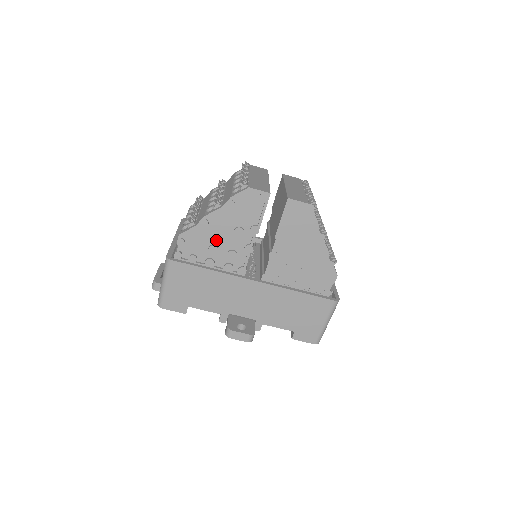
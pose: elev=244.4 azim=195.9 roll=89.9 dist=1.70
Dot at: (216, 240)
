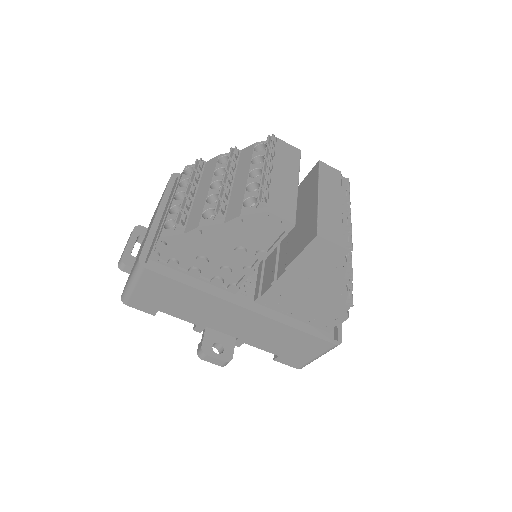
Dot at: (208, 252)
